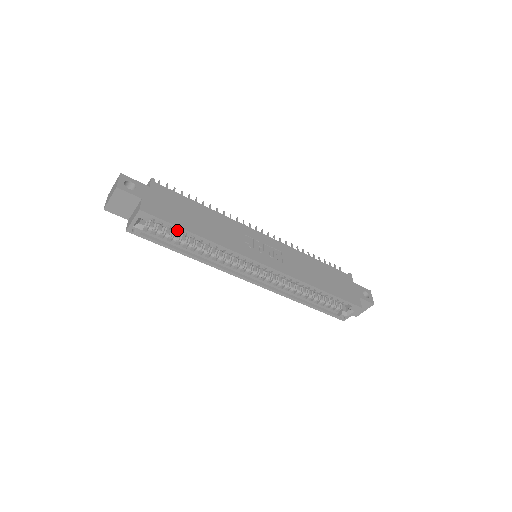
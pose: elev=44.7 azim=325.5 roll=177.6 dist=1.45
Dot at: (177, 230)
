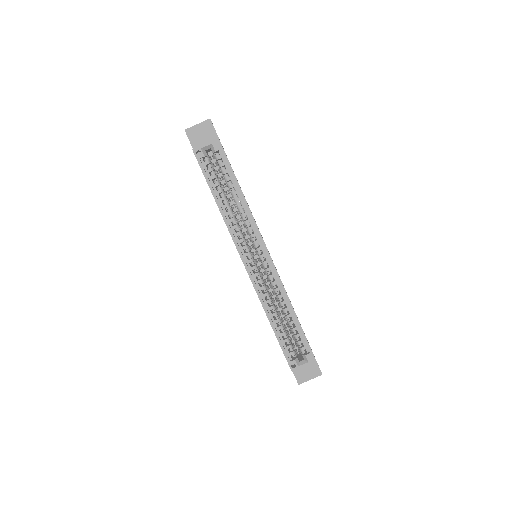
Dot at: occluded
